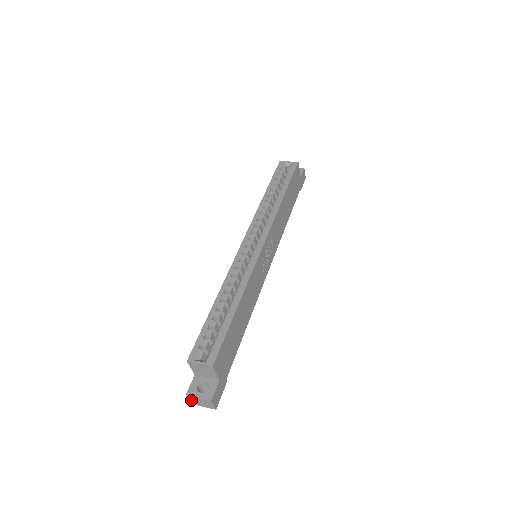
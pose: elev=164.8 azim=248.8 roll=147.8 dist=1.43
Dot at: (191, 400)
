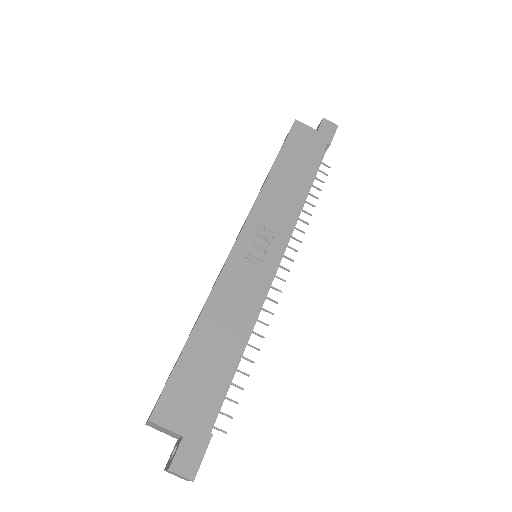
Dot at: occluded
